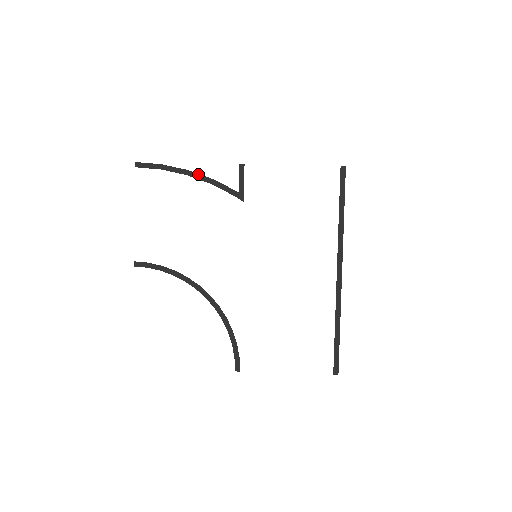
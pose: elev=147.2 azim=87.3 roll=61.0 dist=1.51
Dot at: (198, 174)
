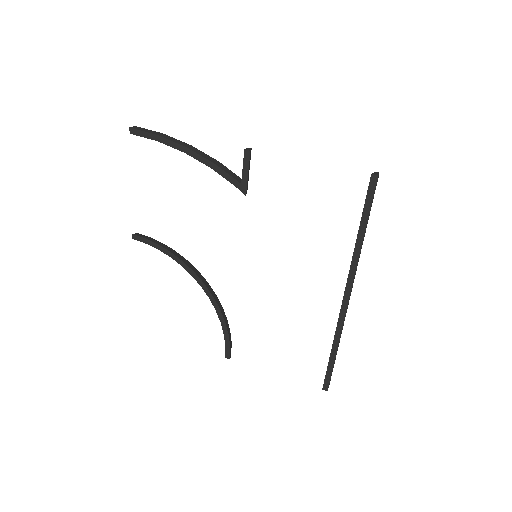
Dot at: (197, 154)
